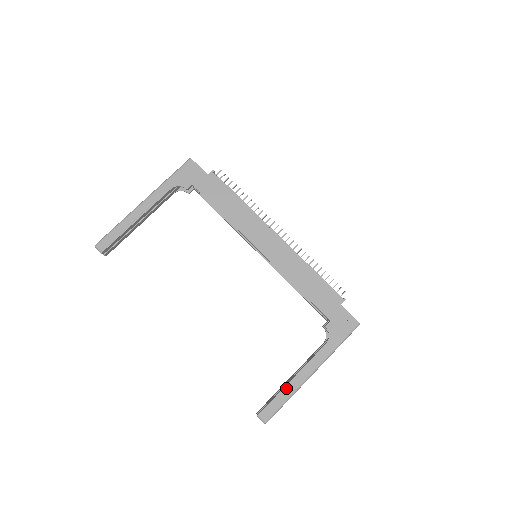
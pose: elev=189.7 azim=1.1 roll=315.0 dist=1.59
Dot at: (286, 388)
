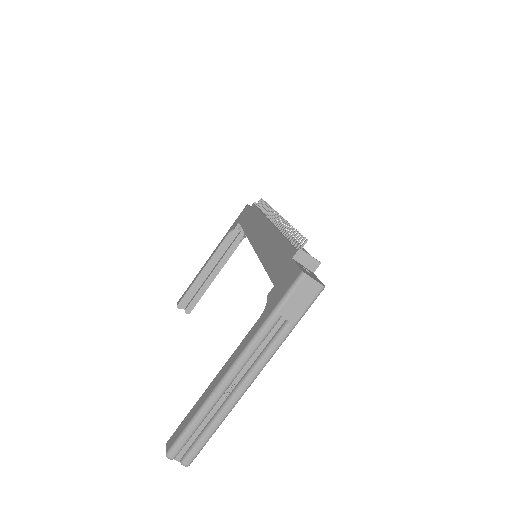
Dot at: (201, 398)
